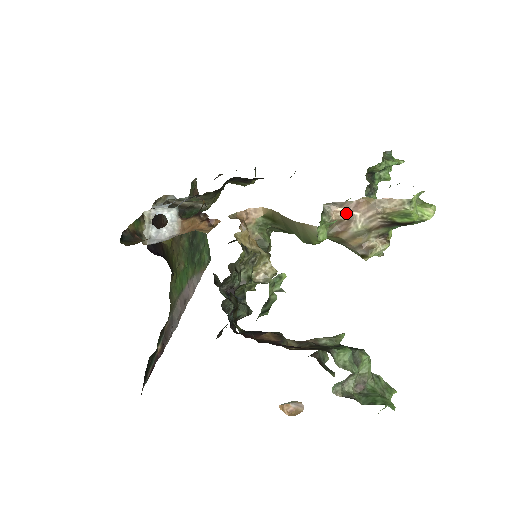
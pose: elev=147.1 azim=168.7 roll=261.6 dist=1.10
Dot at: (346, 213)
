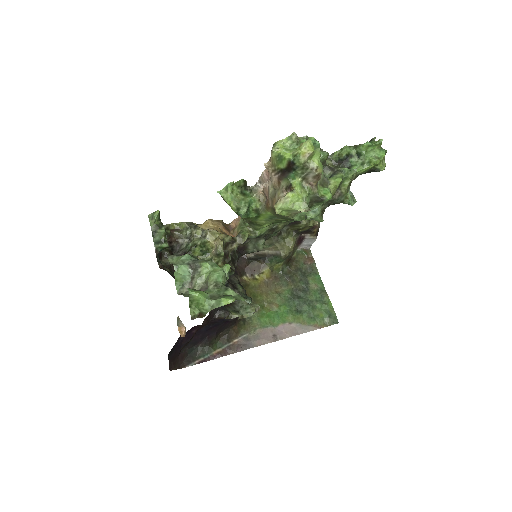
Dot at: occluded
